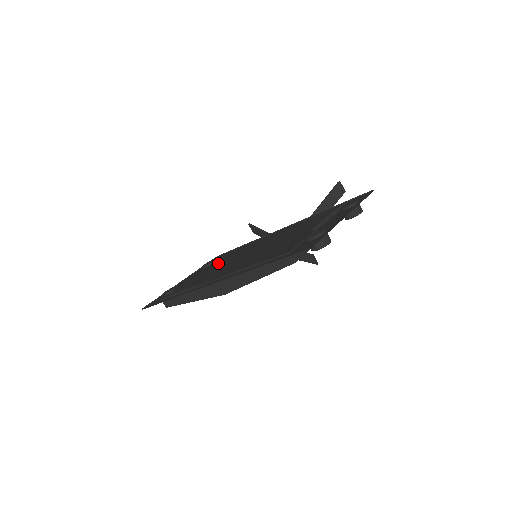
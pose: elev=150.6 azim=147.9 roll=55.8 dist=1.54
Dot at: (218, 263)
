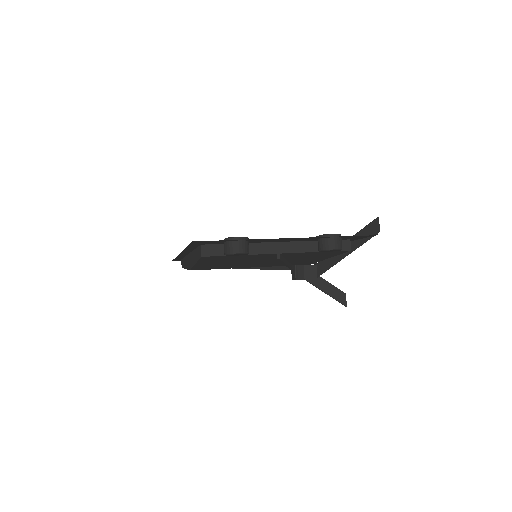
Dot at: occluded
